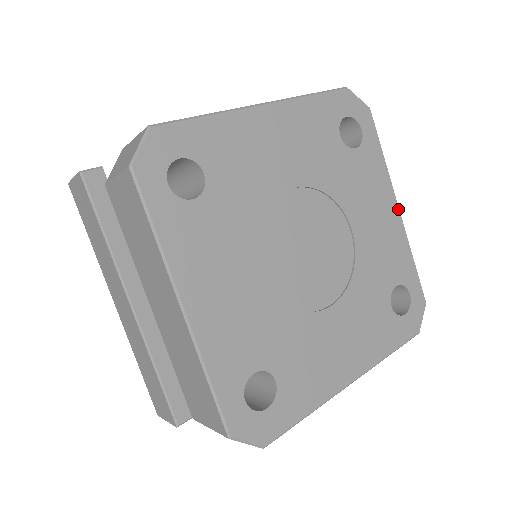
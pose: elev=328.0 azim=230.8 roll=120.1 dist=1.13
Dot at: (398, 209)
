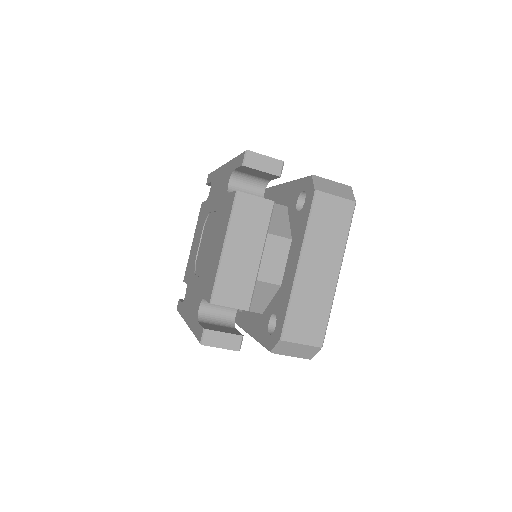
Dot at: occluded
